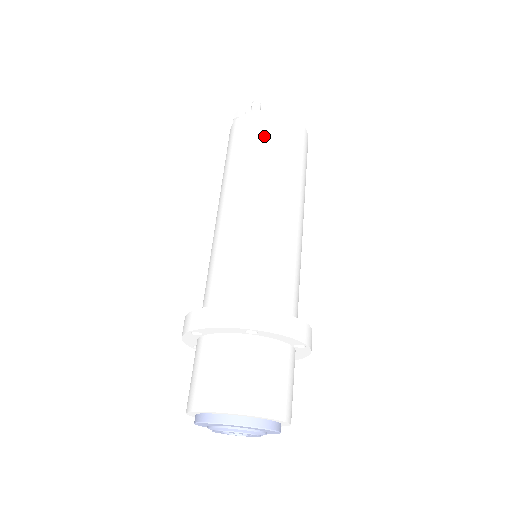
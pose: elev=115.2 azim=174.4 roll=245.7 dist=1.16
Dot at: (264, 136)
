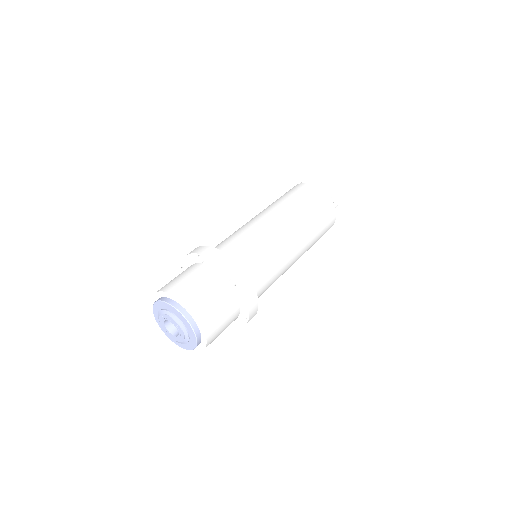
Dot at: (290, 192)
